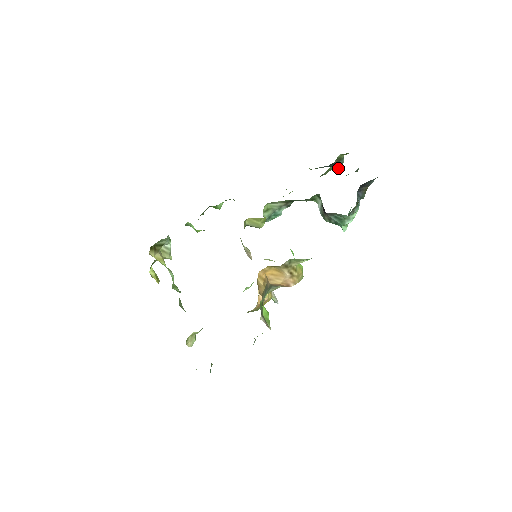
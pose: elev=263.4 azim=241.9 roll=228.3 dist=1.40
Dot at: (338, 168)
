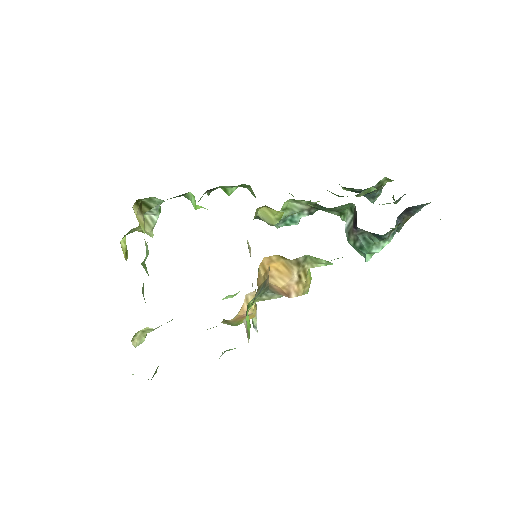
Dot at: (372, 200)
